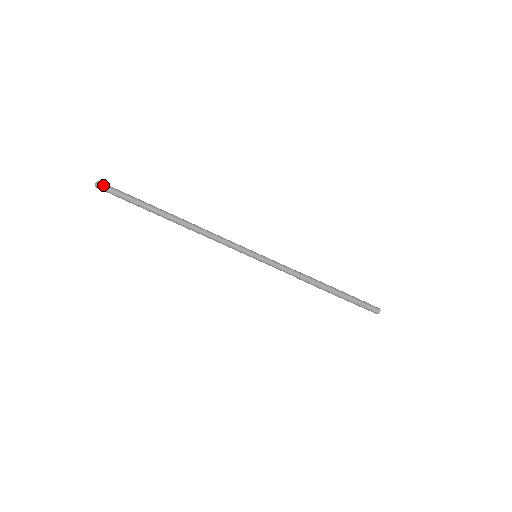
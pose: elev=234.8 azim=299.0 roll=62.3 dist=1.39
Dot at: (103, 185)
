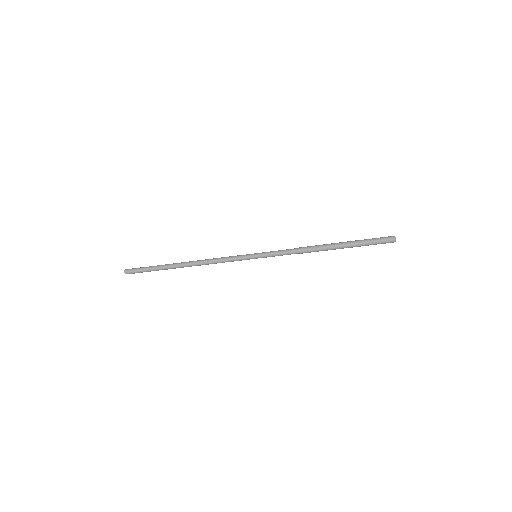
Dot at: (129, 273)
